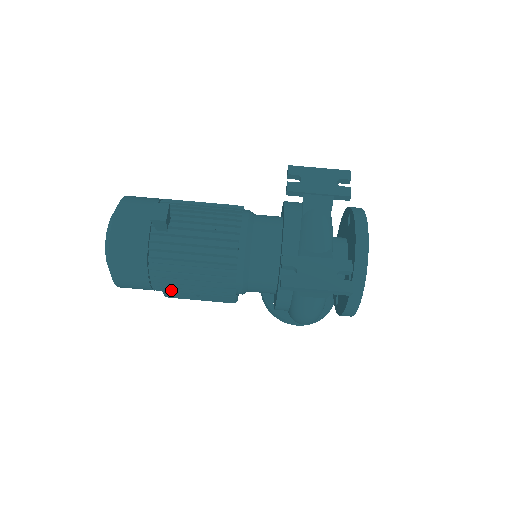
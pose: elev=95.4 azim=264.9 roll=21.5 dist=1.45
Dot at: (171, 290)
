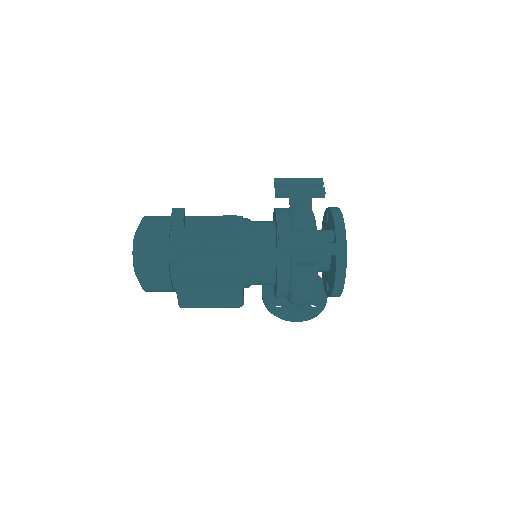
Dot at: (188, 284)
